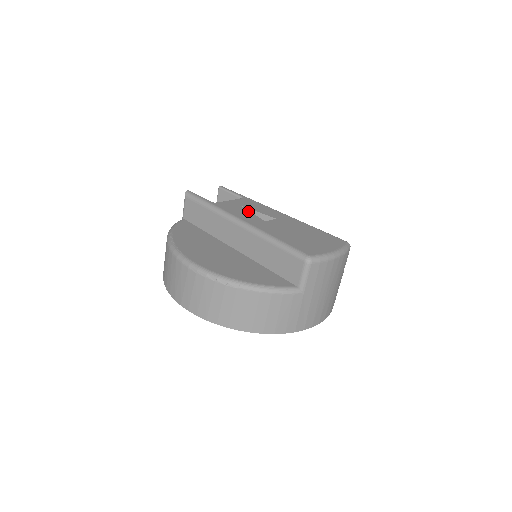
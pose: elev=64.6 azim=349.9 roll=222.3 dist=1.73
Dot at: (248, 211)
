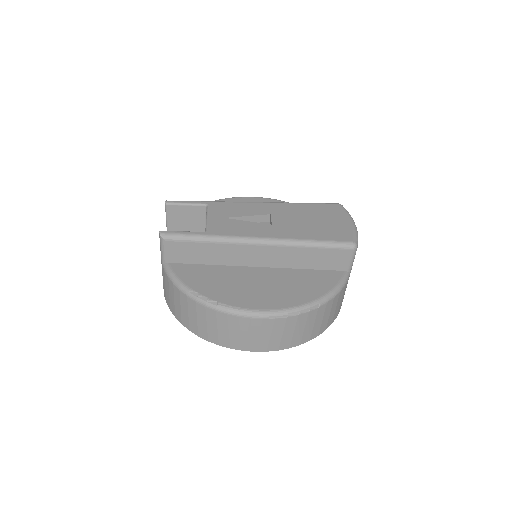
Dot at: (242, 221)
